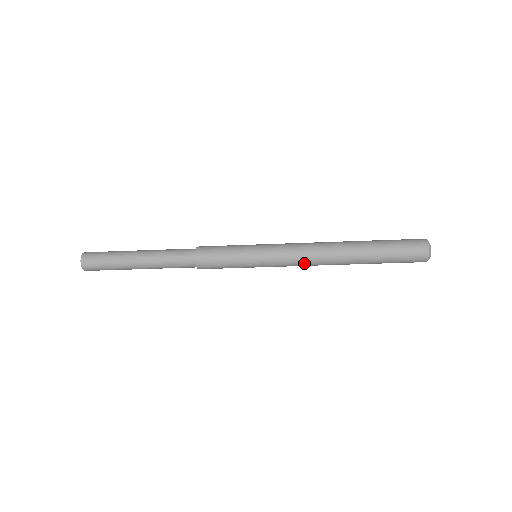
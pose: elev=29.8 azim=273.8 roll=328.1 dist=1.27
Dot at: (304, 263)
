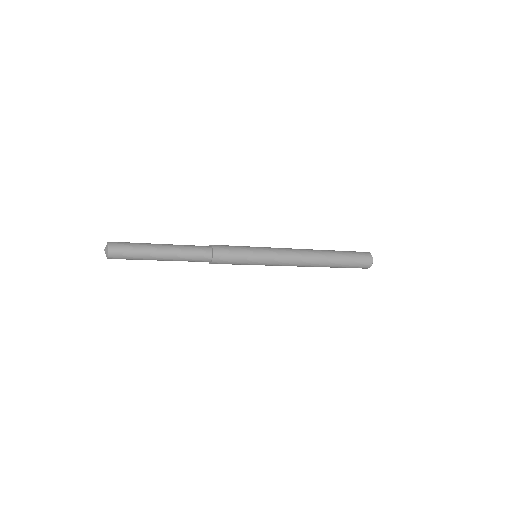
Dot at: occluded
